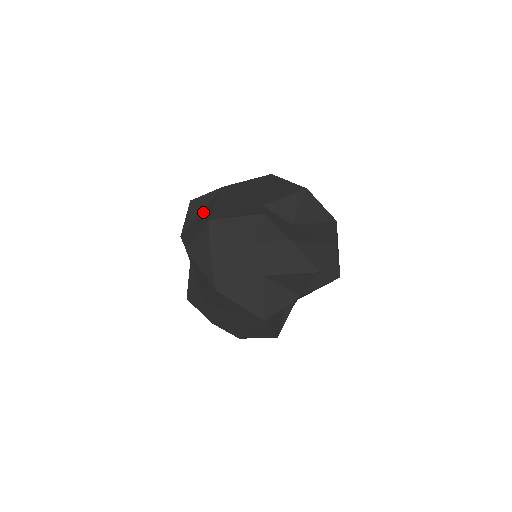
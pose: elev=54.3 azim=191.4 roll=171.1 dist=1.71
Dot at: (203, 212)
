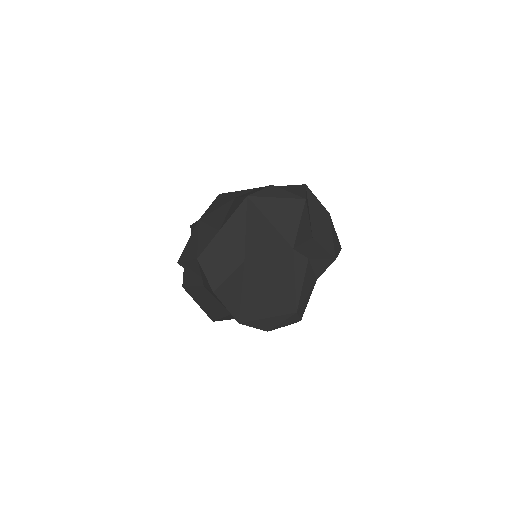
Dot at: (252, 297)
